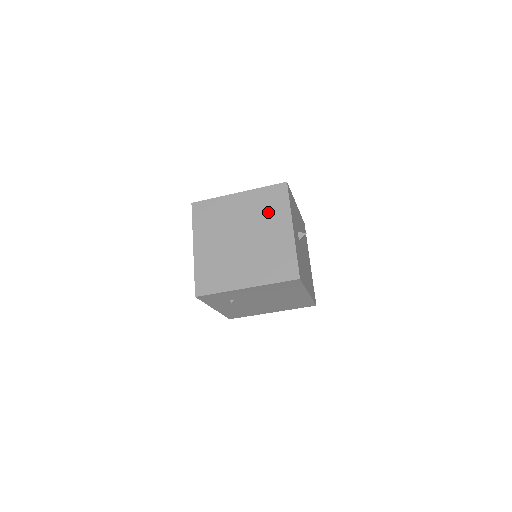
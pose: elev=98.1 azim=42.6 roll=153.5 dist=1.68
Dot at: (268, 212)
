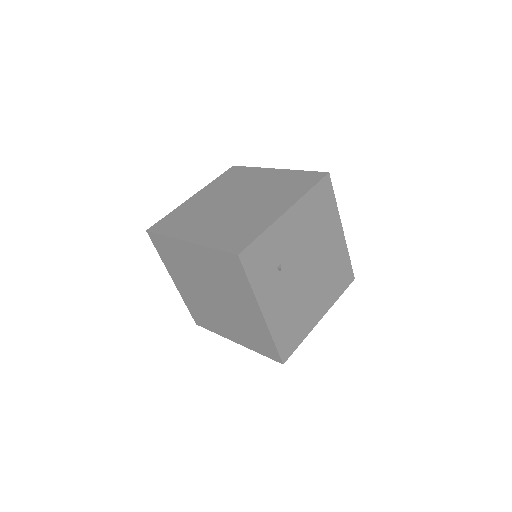
Dot at: (239, 180)
